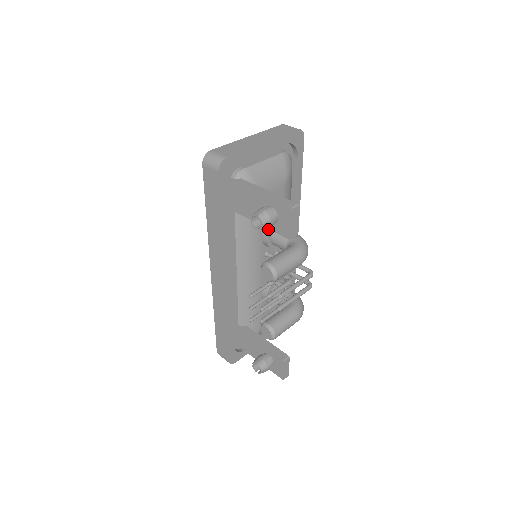
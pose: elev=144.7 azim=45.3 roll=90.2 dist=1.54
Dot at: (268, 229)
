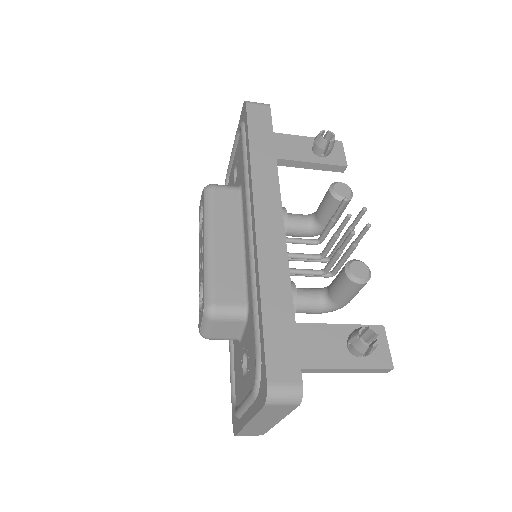
Dot at: occluded
